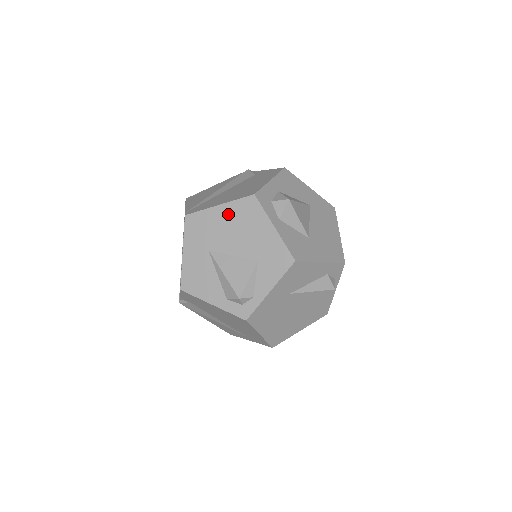
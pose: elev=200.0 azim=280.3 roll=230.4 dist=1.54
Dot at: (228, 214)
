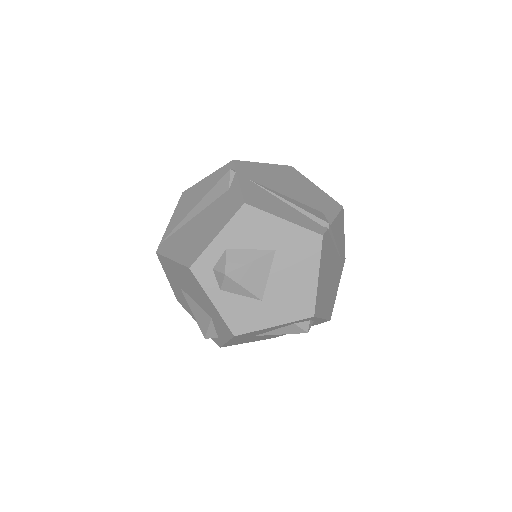
Dot at: (180, 271)
